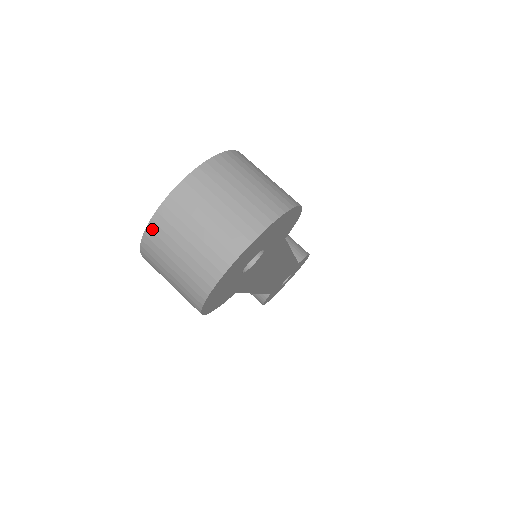
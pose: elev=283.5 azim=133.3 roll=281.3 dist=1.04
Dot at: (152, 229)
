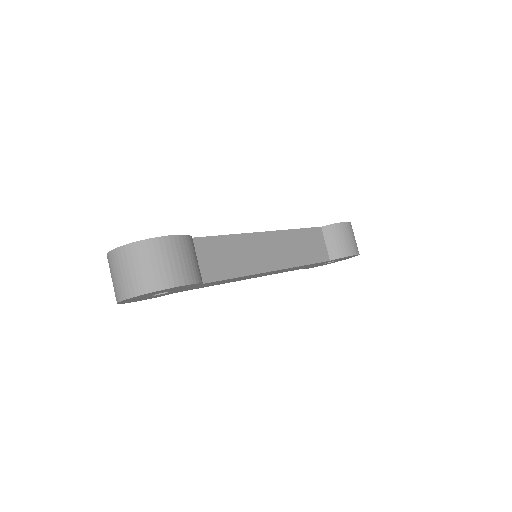
Dot at: occluded
